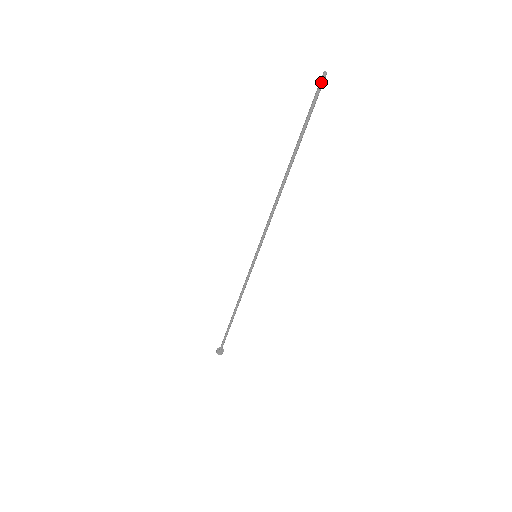
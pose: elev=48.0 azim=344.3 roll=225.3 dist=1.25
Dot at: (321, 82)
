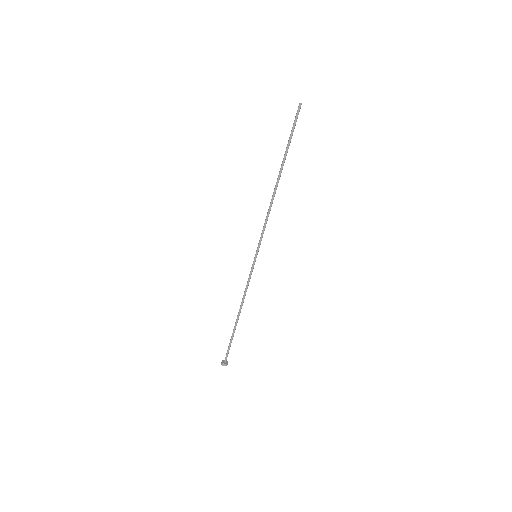
Dot at: (298, 110)
